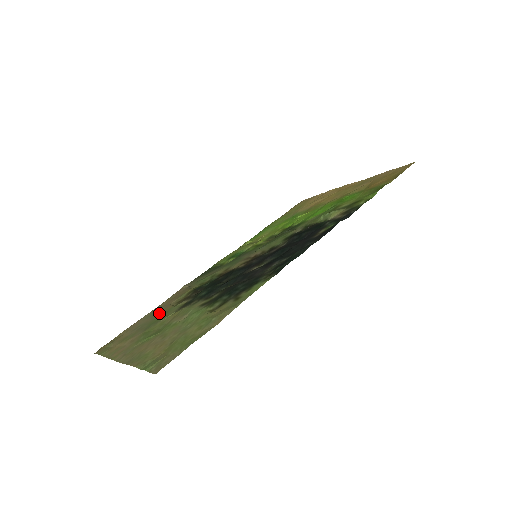
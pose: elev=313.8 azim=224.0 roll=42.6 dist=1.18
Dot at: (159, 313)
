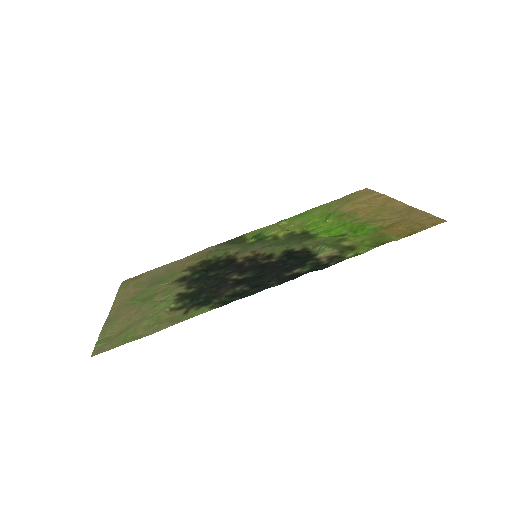
Dot at: (172, 271)
